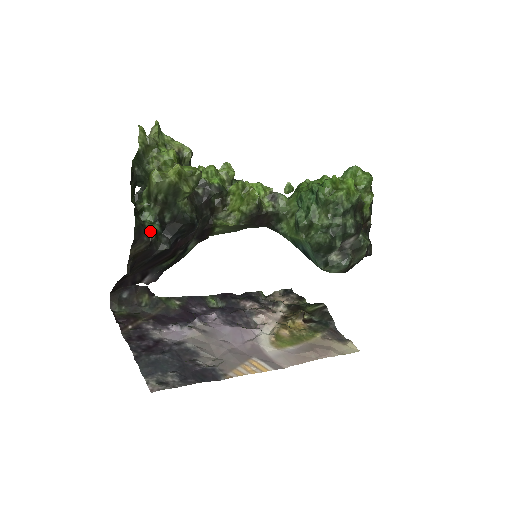
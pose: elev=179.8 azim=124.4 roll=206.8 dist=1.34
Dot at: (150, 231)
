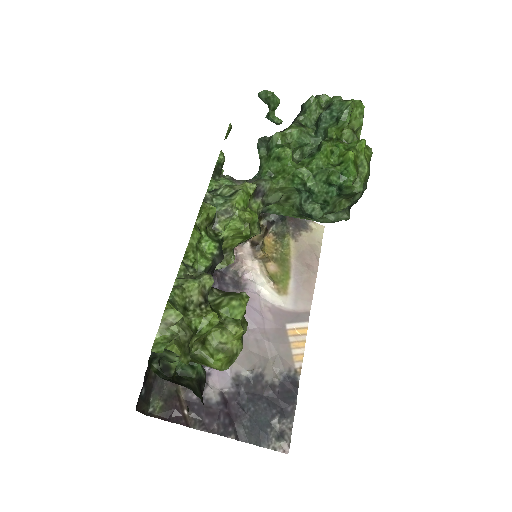
Dot at: (201, 376)
